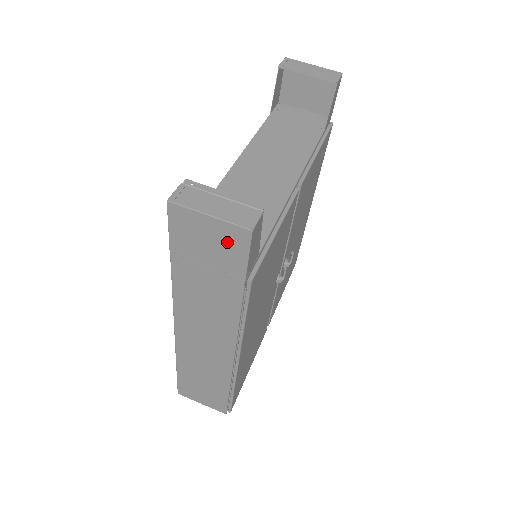
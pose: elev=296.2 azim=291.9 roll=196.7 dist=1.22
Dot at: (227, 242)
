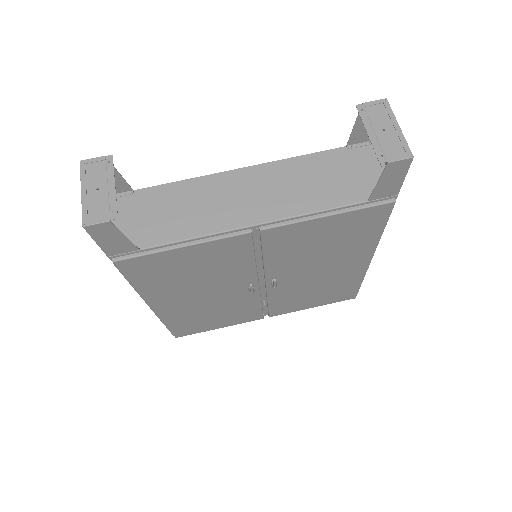
Dot at: occluded
